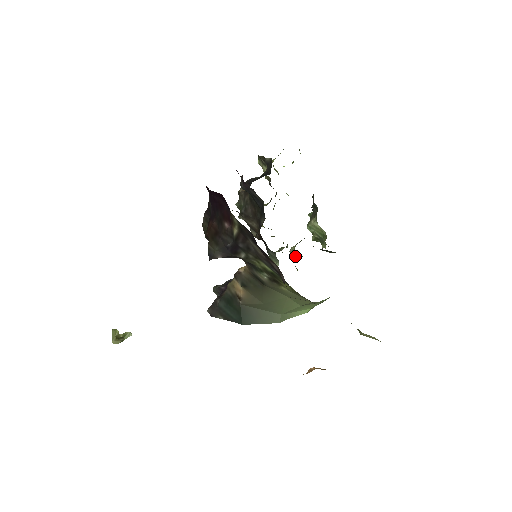
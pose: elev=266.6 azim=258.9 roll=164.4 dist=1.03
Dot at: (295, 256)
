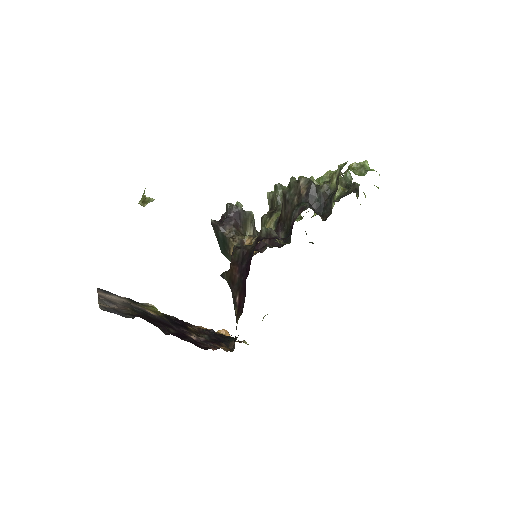
Dot at: occluded
